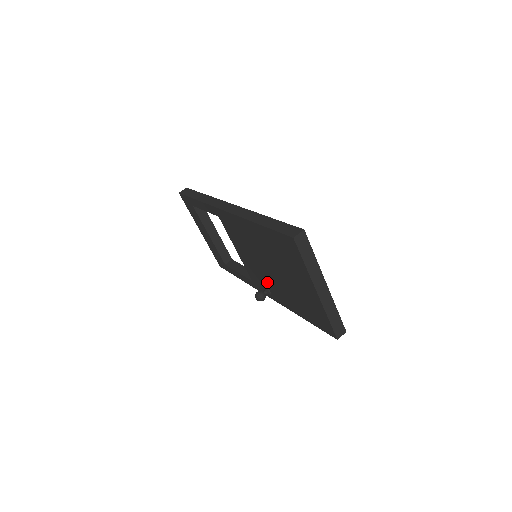
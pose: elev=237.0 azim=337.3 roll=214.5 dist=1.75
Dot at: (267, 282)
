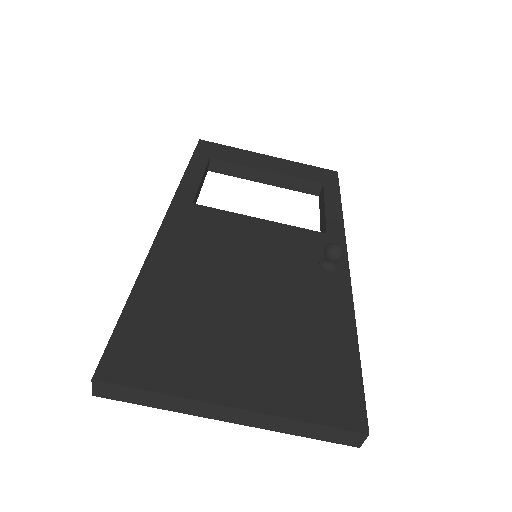
Dot at: occluded
